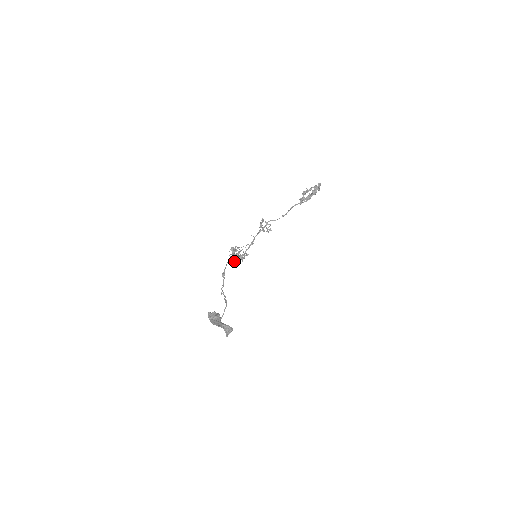
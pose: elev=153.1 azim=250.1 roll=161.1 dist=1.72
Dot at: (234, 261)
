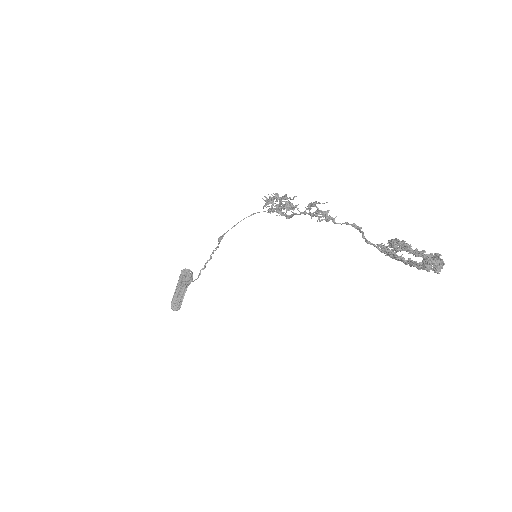
Dot at: (275, 205)
